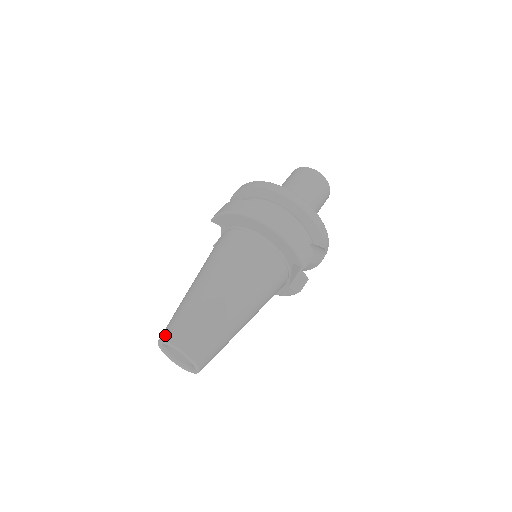
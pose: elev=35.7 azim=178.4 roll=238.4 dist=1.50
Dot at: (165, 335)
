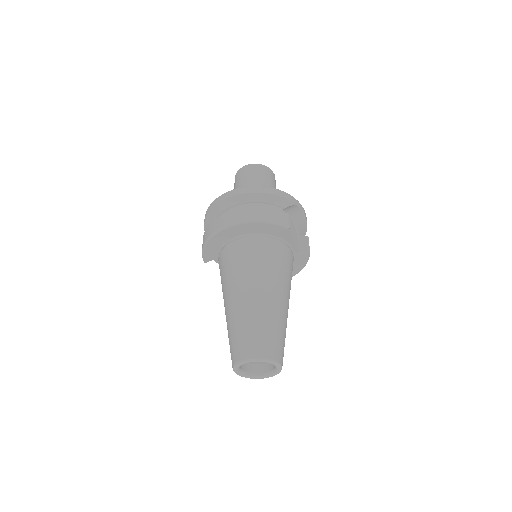
Dot at: (232, 361)
